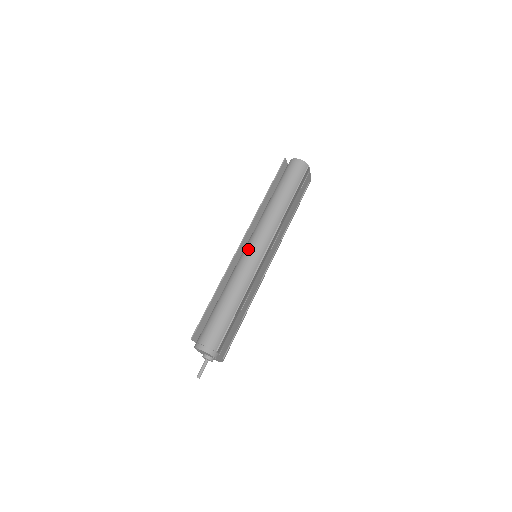
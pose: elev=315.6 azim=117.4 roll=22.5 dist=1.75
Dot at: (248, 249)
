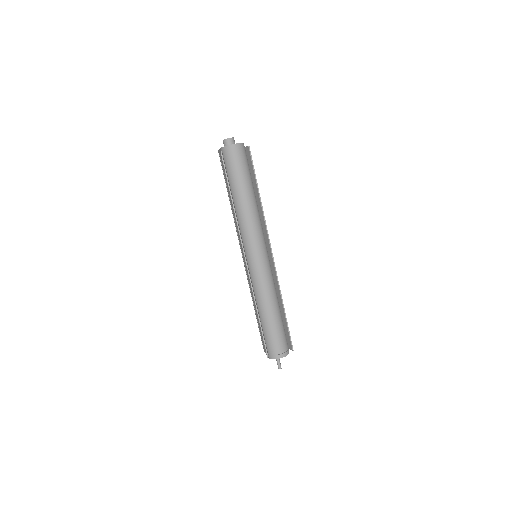
Dot at: (255, 261)
